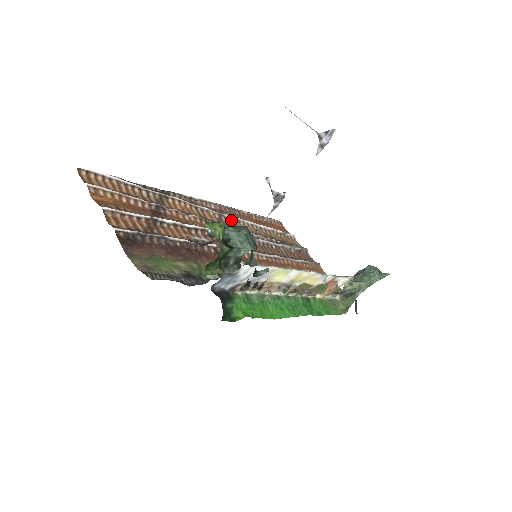
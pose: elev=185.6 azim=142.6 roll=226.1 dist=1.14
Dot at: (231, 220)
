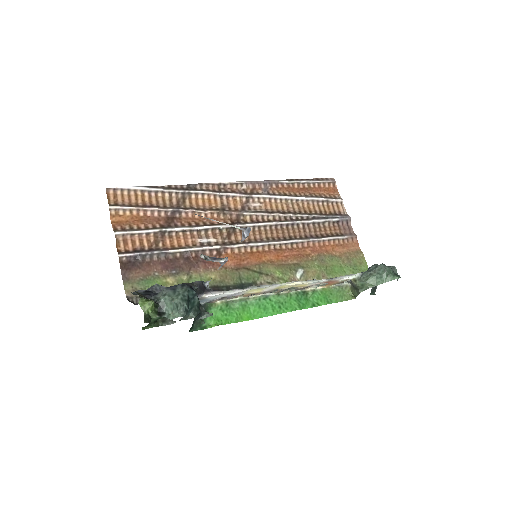
Dot at: (260, 200)
